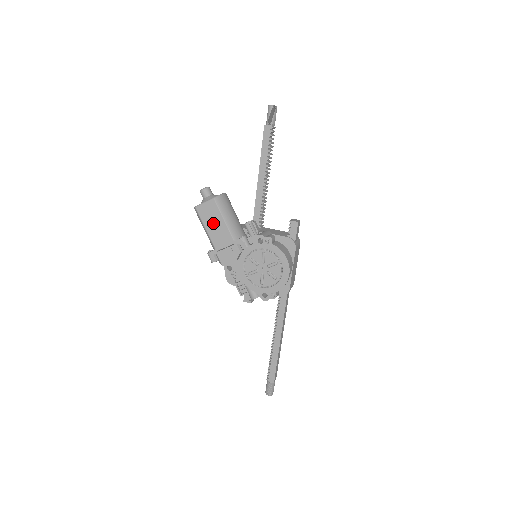
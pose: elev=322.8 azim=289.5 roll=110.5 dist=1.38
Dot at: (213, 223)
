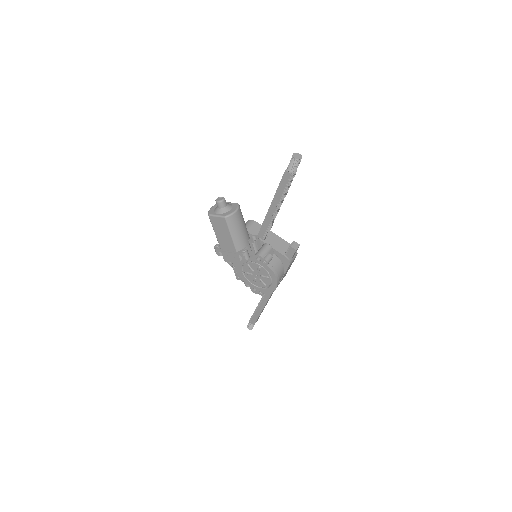
Dot at: (221, 233)
